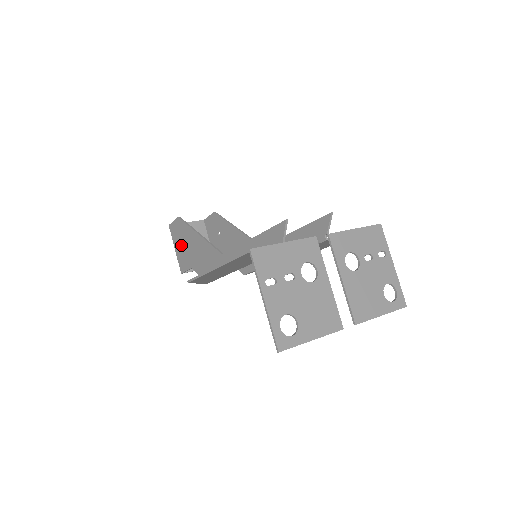
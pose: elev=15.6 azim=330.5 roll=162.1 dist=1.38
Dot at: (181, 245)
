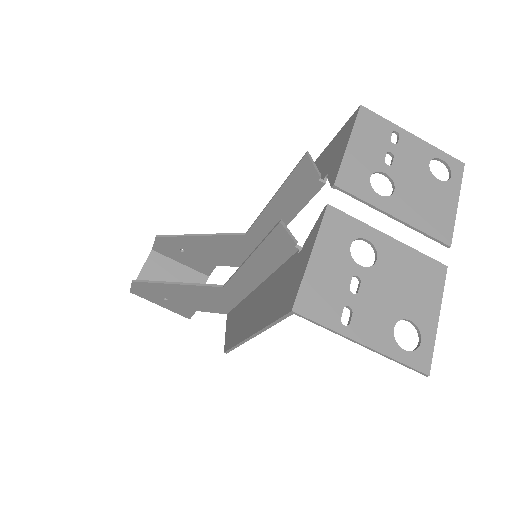
Dot at: (163, 300)
